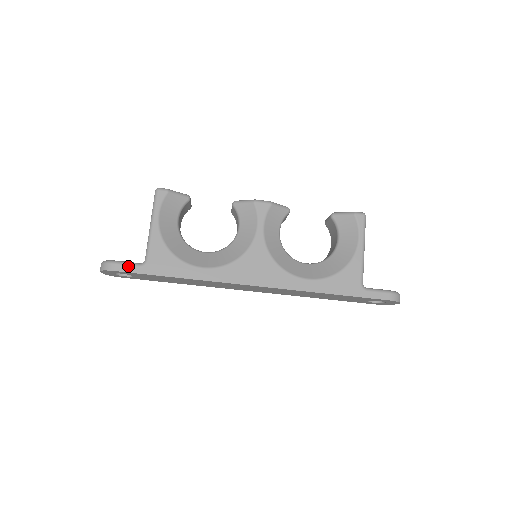
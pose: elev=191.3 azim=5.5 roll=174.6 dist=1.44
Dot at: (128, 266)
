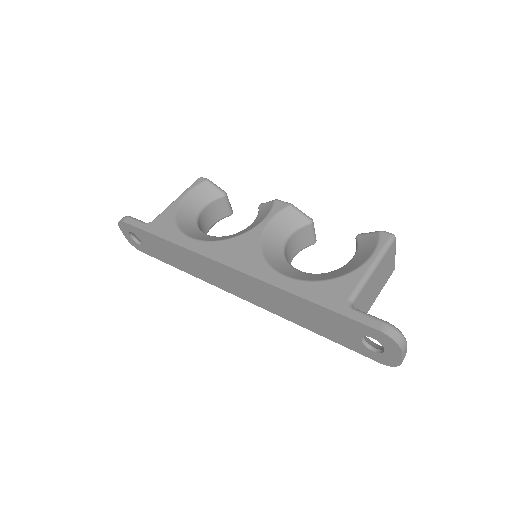
Dot at: (136, 221)
